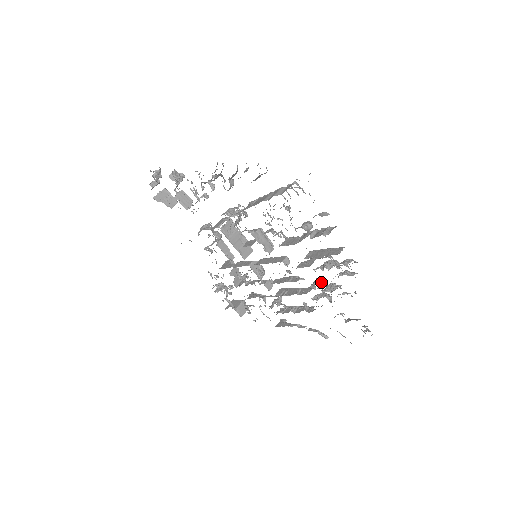
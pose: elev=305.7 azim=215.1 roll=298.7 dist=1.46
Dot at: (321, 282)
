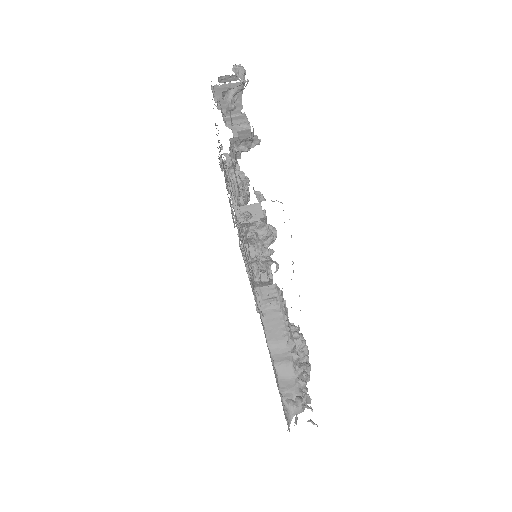
Dot at: occluded
